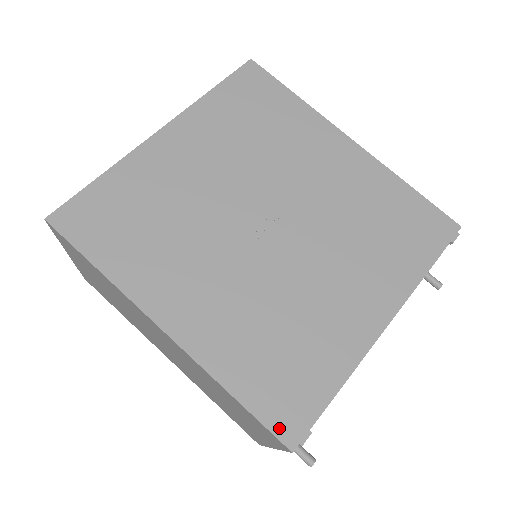
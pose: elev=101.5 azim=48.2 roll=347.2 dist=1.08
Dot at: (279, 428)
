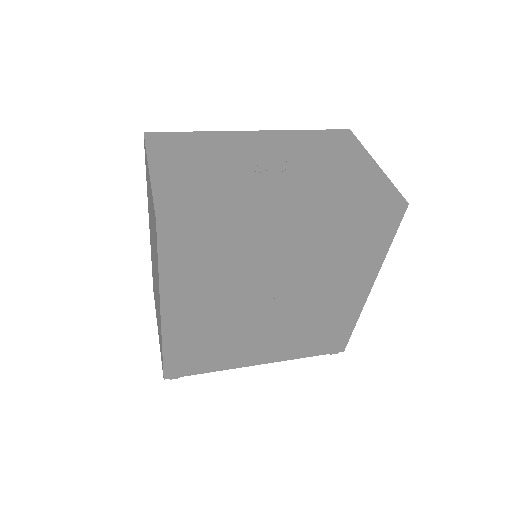
Dot at: (168, 371)
